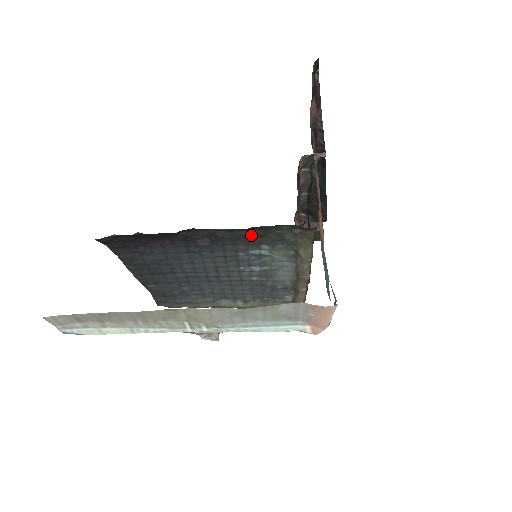
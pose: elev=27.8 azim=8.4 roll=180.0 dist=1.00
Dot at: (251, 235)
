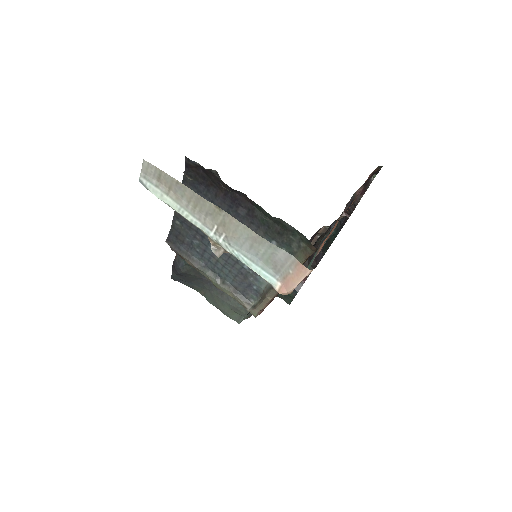
Dot at: (274, 228)
